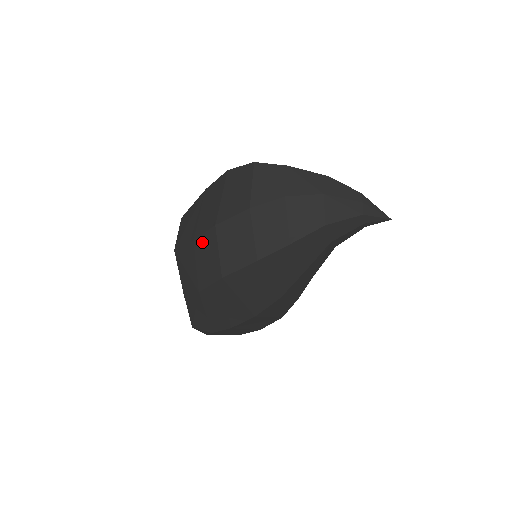
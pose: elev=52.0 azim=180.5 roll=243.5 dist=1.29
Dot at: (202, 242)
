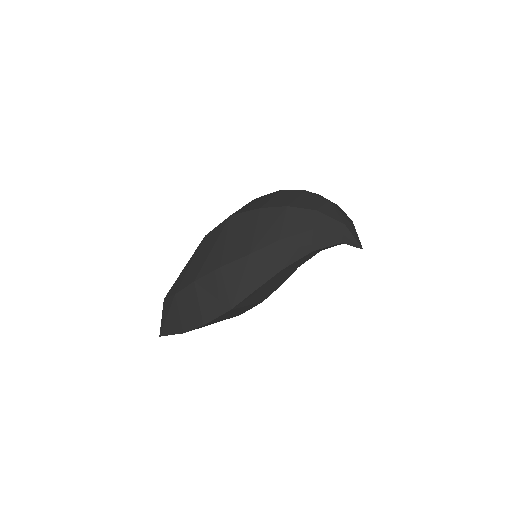
Dot at: occluded
